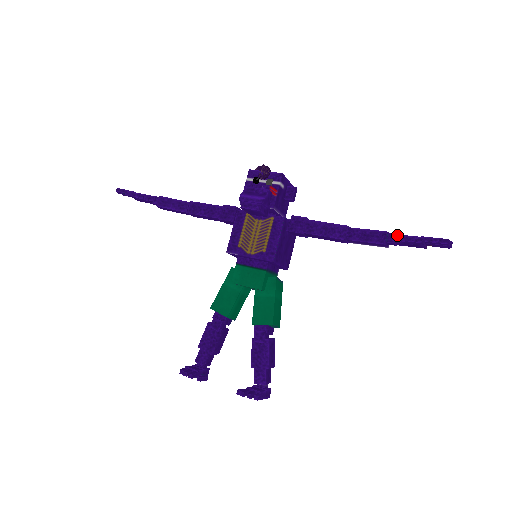
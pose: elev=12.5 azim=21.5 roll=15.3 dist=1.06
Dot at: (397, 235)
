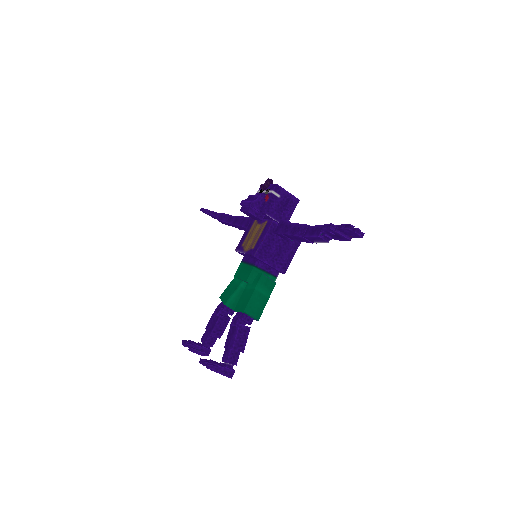
Dot at: occluded
